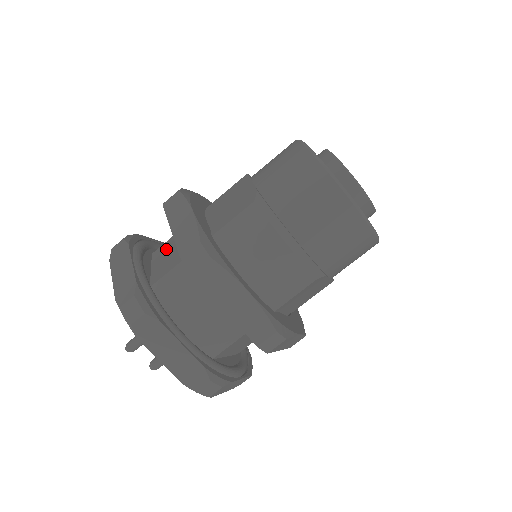
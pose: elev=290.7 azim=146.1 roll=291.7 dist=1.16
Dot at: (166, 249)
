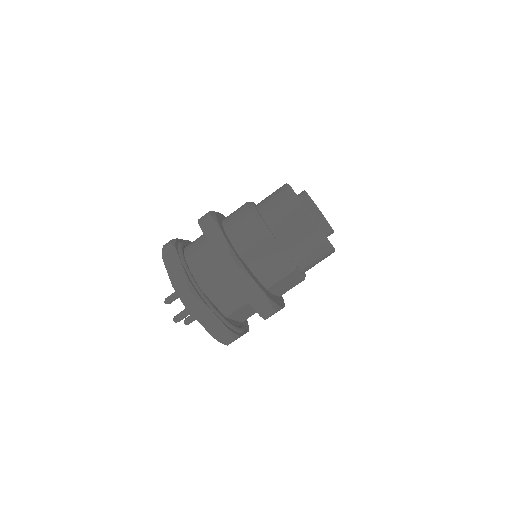
Dot at: occluded
